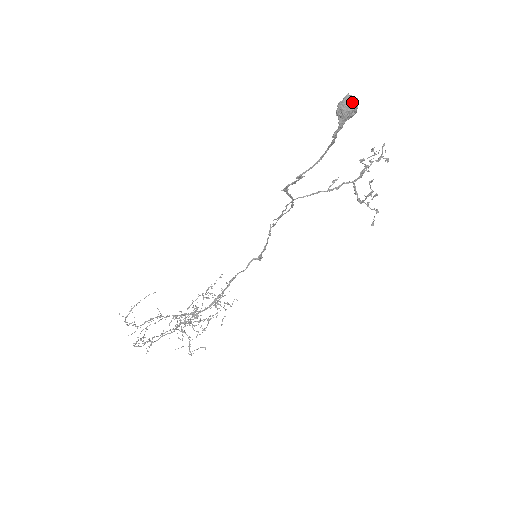
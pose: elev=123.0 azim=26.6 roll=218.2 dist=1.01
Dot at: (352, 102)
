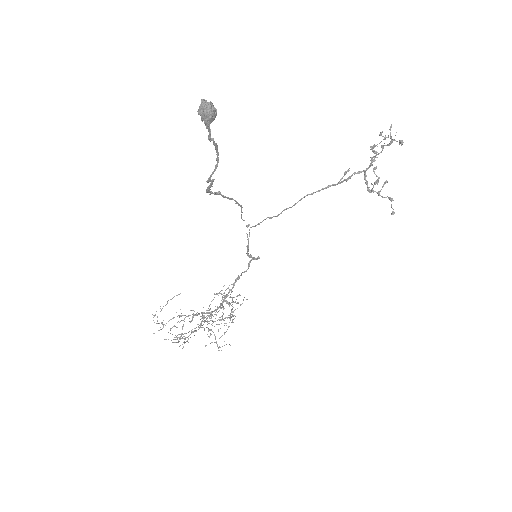
Dot at: (204, 107)
